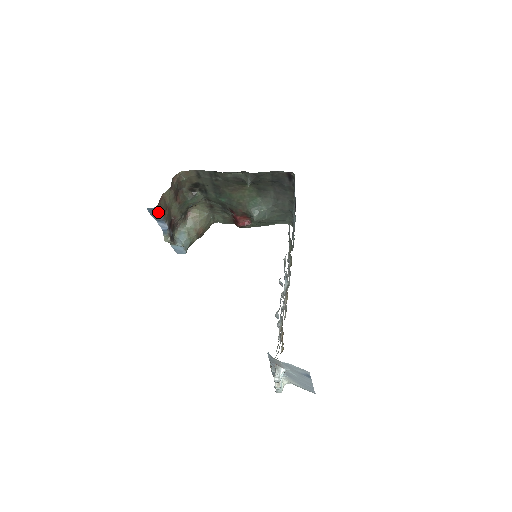
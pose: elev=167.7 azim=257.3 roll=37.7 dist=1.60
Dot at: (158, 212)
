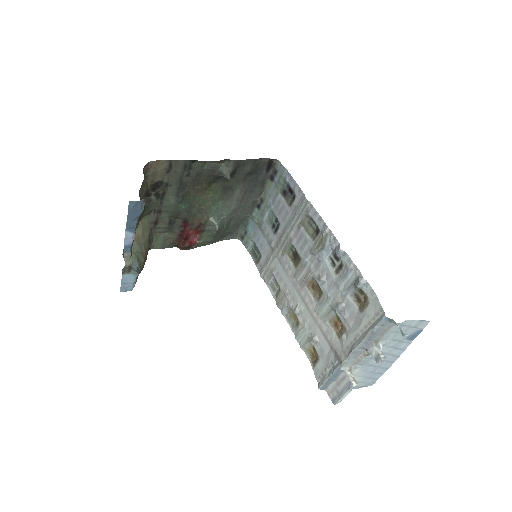
Dot at: (140, 210)
